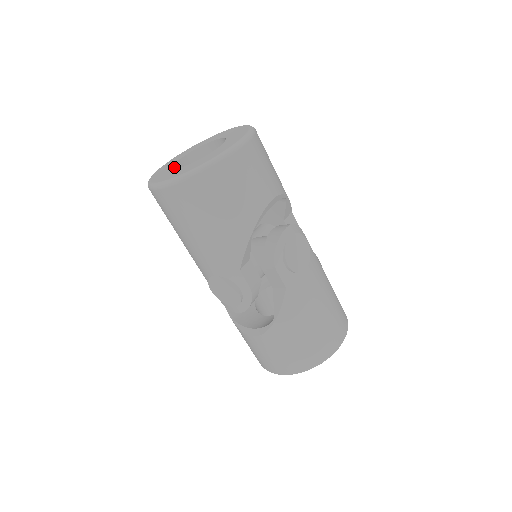
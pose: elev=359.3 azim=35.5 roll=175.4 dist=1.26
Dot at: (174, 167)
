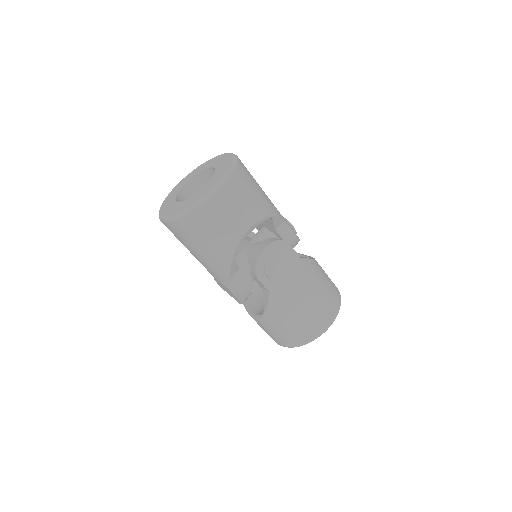
Dot at: (180, 193)
